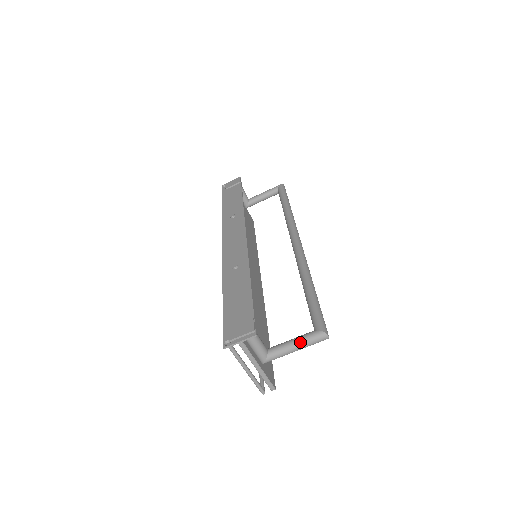
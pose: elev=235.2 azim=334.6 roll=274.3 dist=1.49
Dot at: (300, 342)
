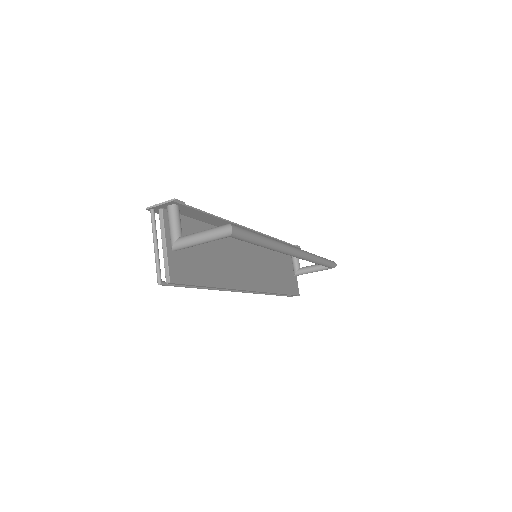
Dot at: (207, 230)
